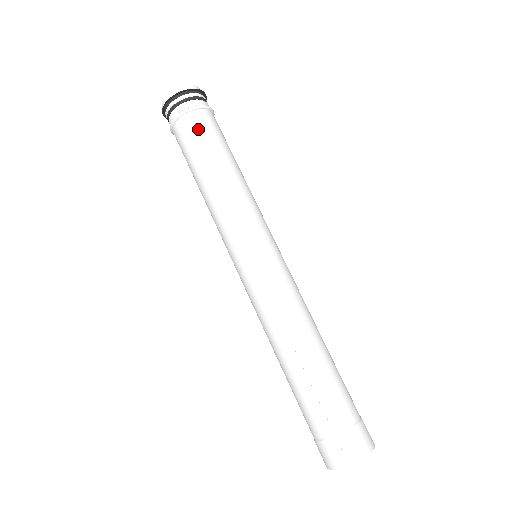
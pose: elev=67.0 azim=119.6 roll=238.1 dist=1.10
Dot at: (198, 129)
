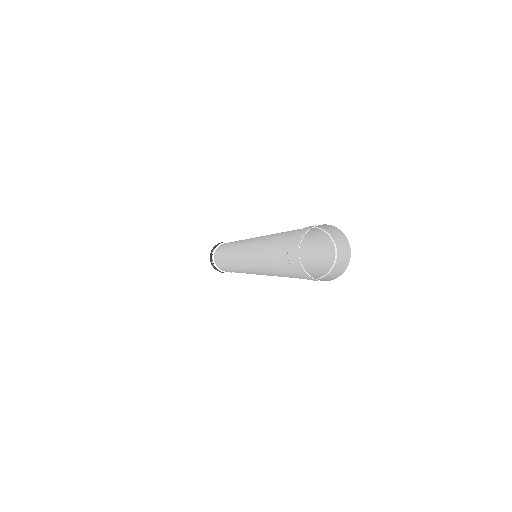
Dot at: (220, 247)
